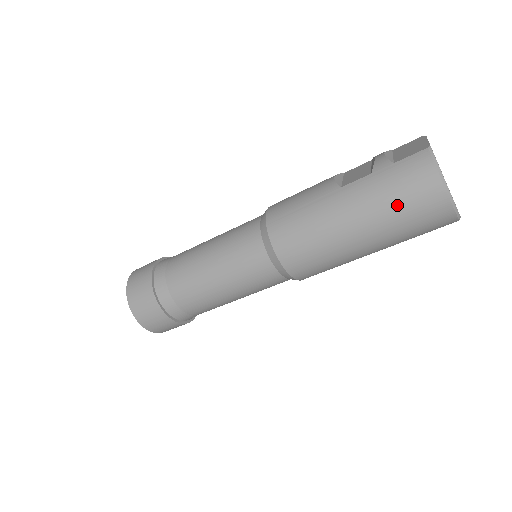
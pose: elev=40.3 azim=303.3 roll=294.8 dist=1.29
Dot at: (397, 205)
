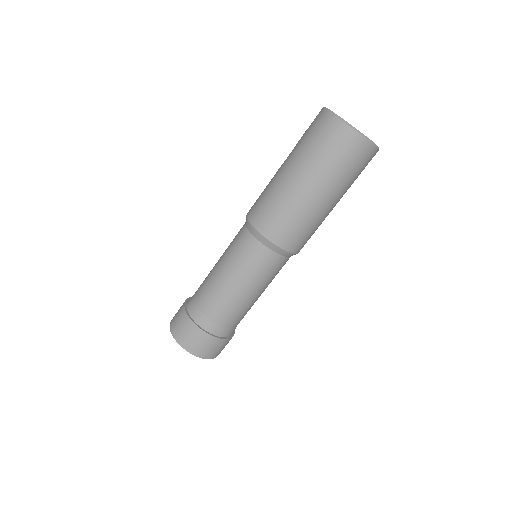
Dot at: (315, 146)
